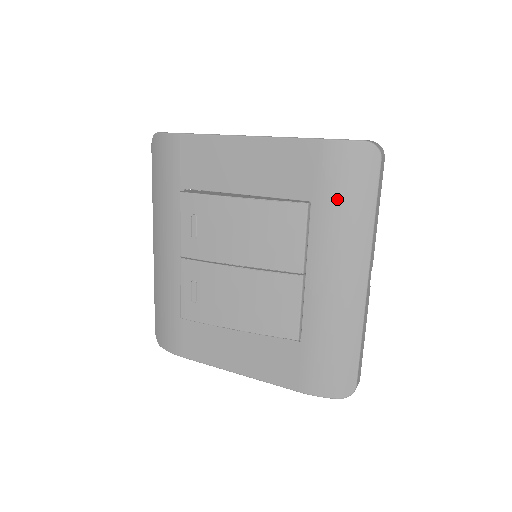
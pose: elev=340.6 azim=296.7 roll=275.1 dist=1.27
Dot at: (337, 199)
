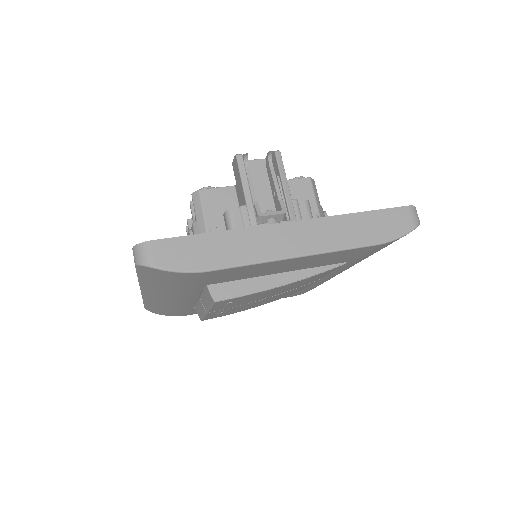
Dot at: occluded
